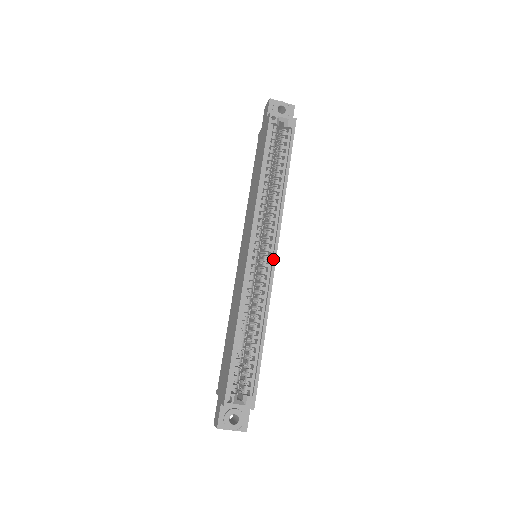
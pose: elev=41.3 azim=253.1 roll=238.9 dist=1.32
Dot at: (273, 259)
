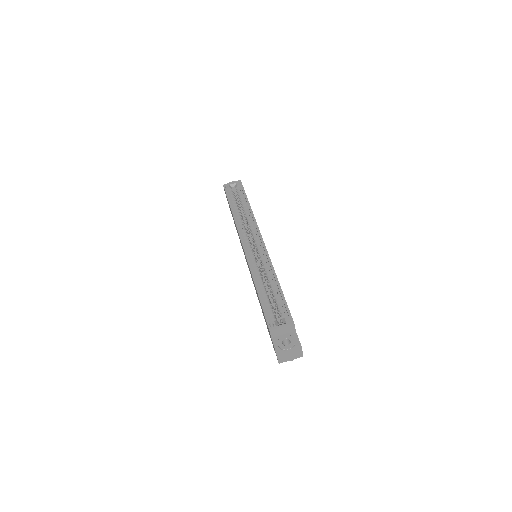
Dot at: (261, 242)
